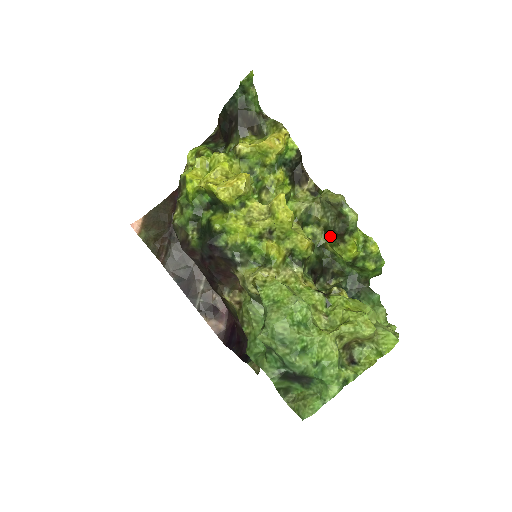
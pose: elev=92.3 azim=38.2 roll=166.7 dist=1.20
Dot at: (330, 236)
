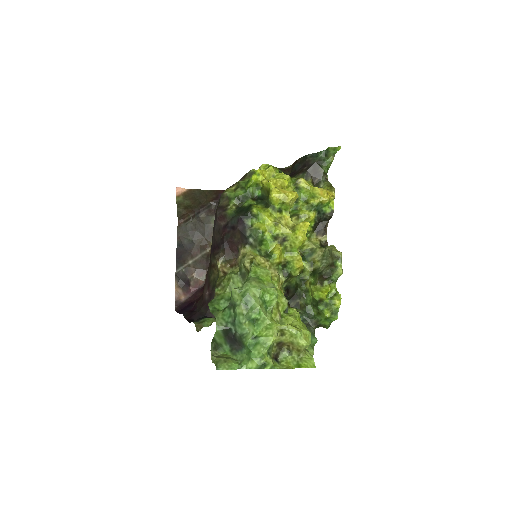
Dot at: (315, 276)
